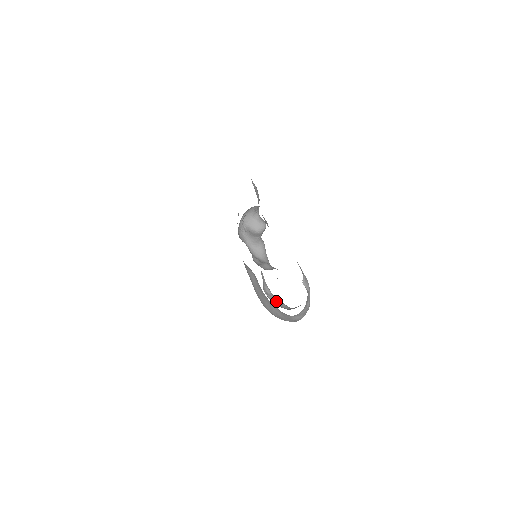
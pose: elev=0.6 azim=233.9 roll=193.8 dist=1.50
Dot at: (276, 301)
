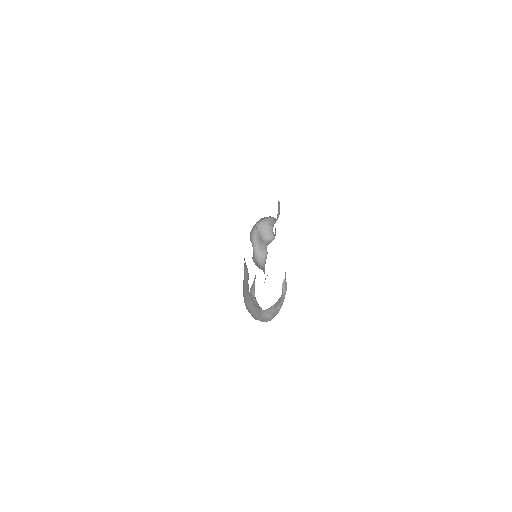
Dot at: (256, 303)
